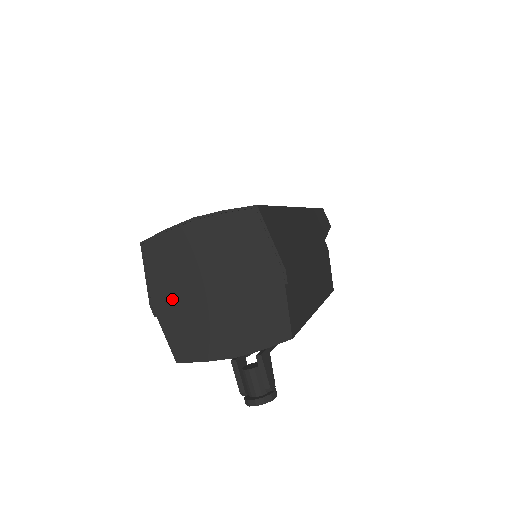
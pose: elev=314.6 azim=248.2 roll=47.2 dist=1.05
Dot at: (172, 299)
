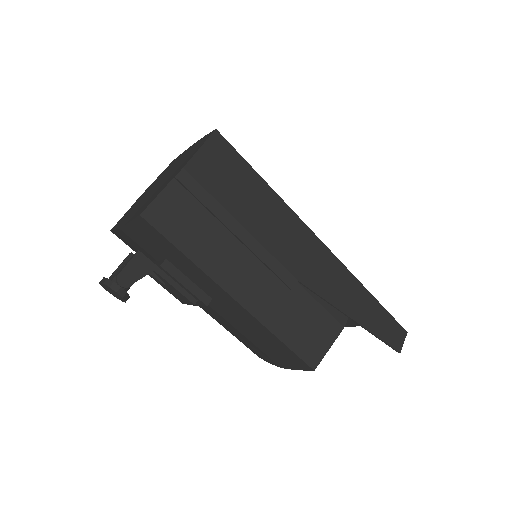
Dot at: (147, 191)
